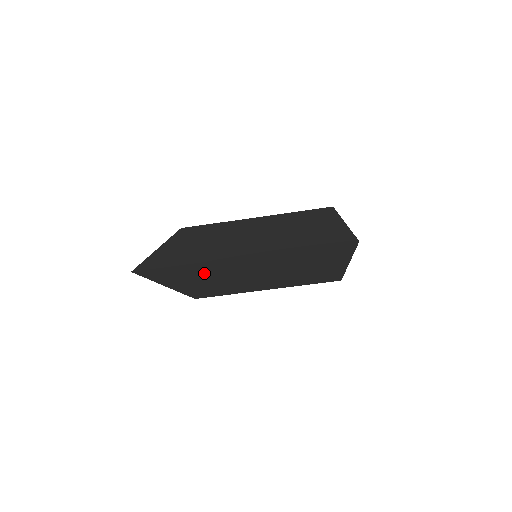
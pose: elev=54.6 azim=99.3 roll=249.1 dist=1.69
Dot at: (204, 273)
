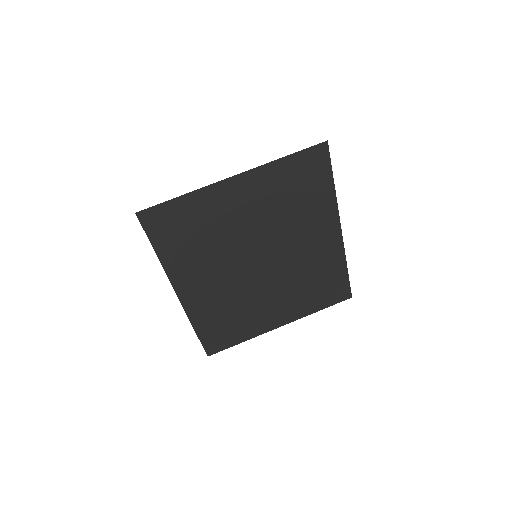
Dot at: (205, 234)
